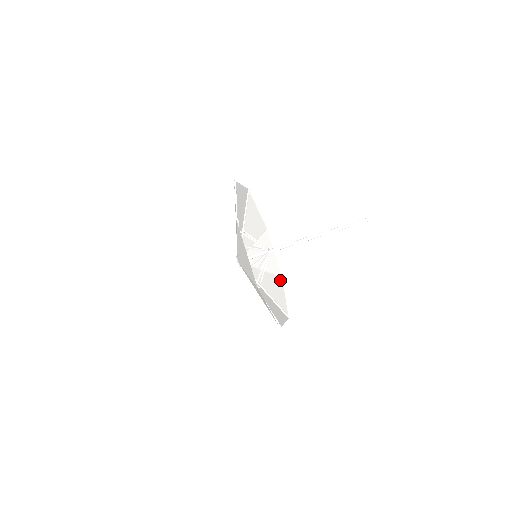
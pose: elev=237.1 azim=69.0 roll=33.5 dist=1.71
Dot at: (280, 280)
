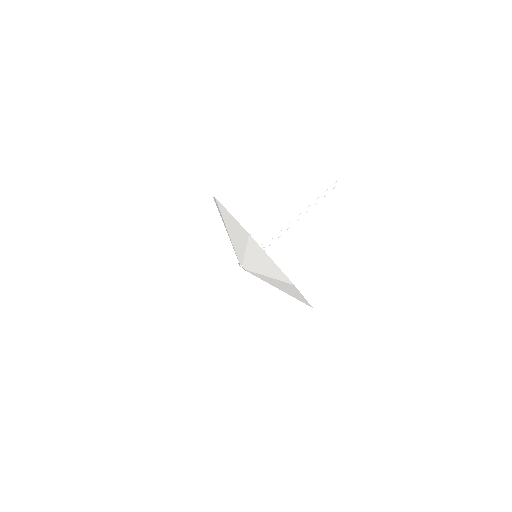
Dot at: occluded
